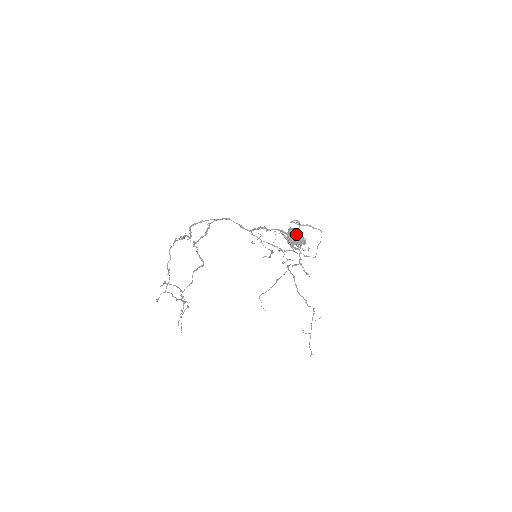
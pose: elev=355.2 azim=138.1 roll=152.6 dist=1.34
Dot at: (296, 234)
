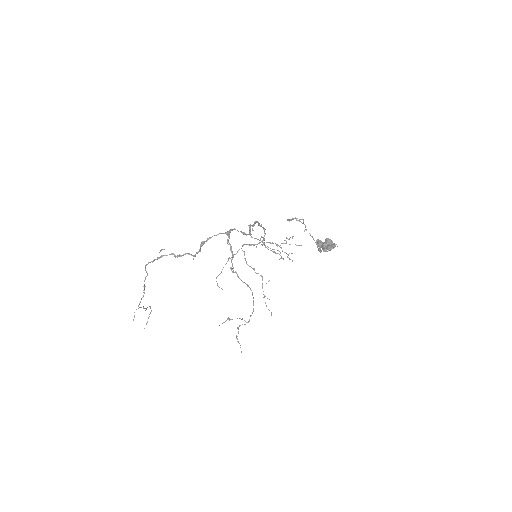
Dot at: (333, 243)
